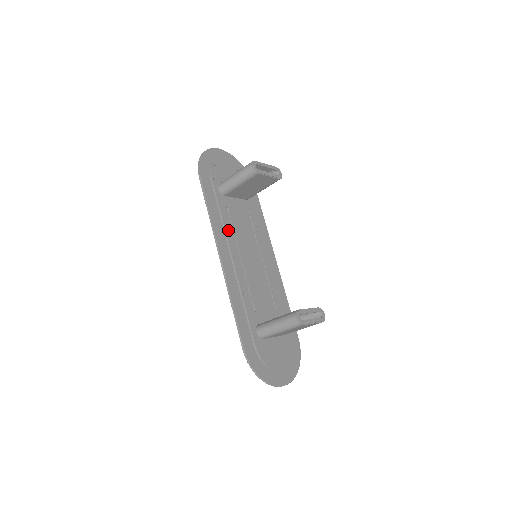
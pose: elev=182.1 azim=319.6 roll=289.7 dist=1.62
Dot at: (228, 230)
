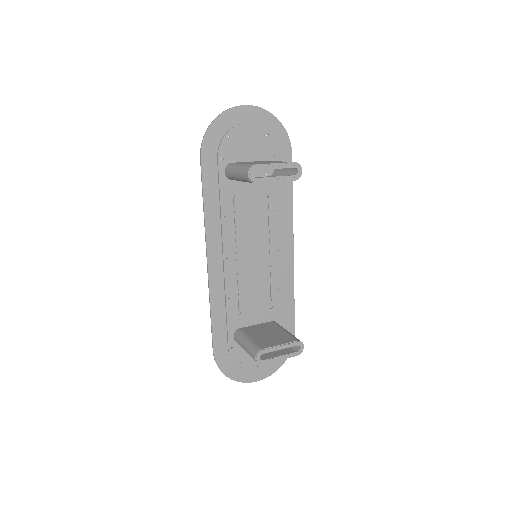
Dot at: (226, 225)
